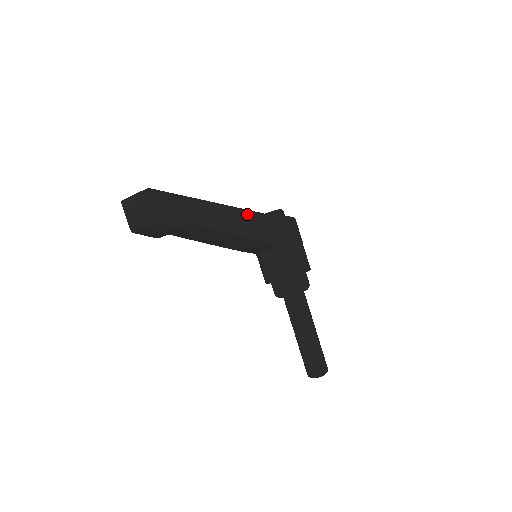
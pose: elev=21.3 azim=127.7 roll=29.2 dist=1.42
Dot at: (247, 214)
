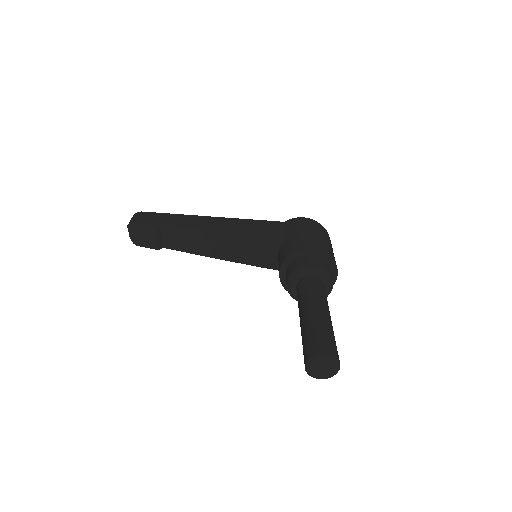
Dot at: (238, 221)
